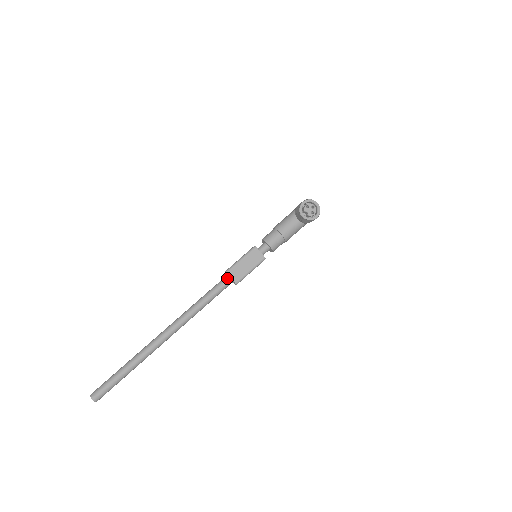
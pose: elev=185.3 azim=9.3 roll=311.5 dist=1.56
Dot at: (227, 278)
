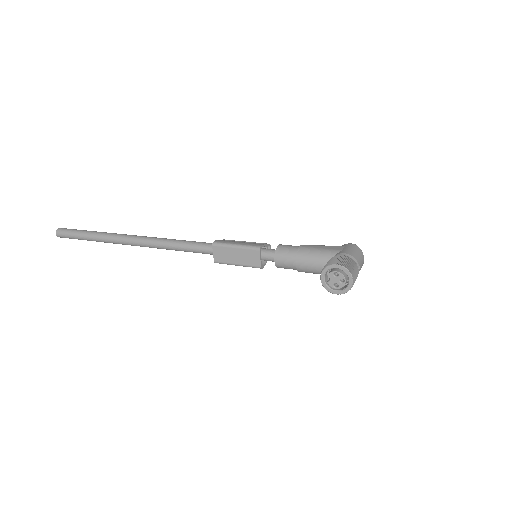
Dot at: (213, 248)
